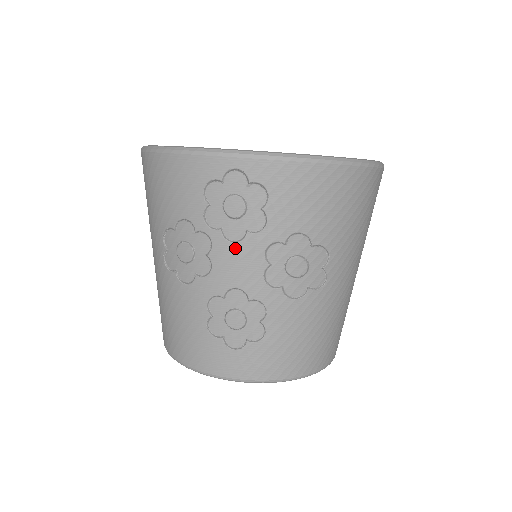
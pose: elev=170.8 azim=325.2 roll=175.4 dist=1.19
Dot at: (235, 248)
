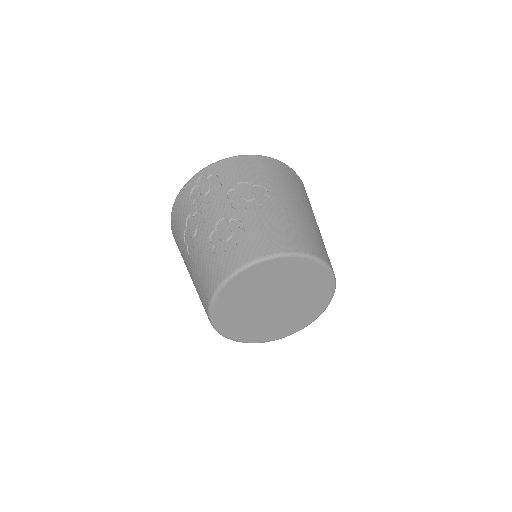
Dot at: (211, 204)
